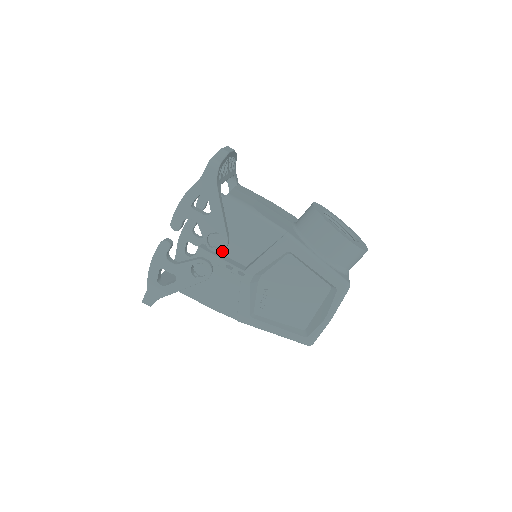
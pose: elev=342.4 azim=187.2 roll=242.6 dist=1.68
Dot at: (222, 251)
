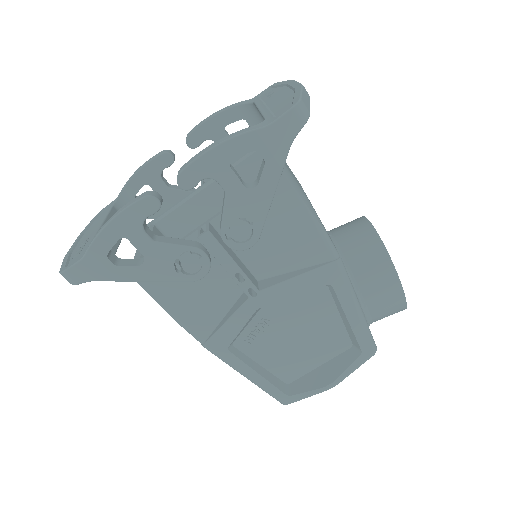
Dot at: occluded
